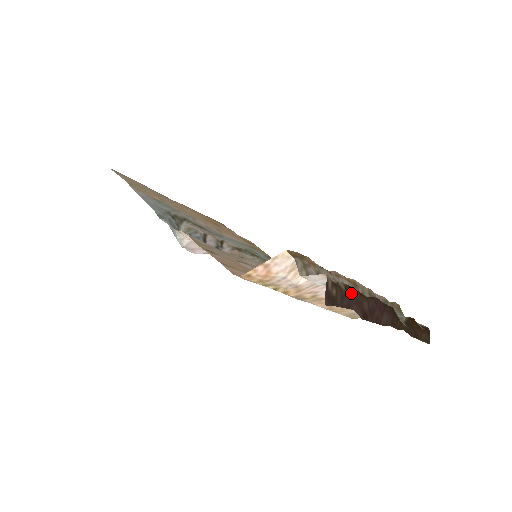
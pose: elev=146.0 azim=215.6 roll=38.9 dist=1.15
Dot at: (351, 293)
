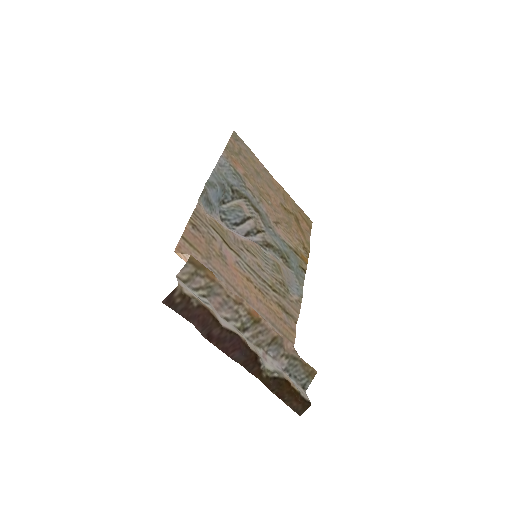
Dot at: (202, 313)
